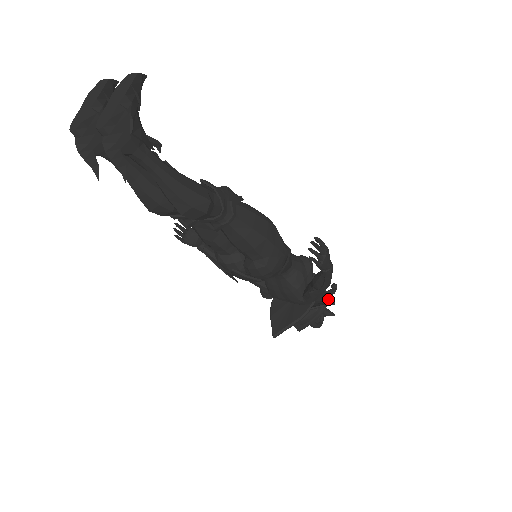
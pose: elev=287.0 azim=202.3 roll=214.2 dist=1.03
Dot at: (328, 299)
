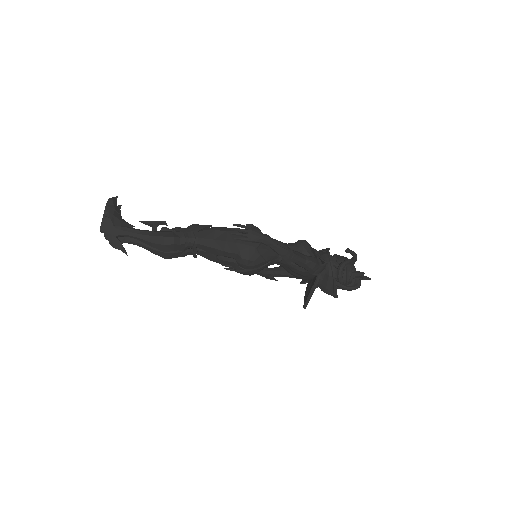
Dot at: (323, 262)
